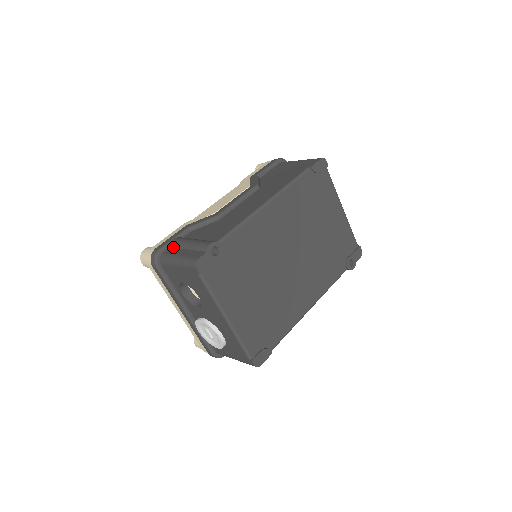
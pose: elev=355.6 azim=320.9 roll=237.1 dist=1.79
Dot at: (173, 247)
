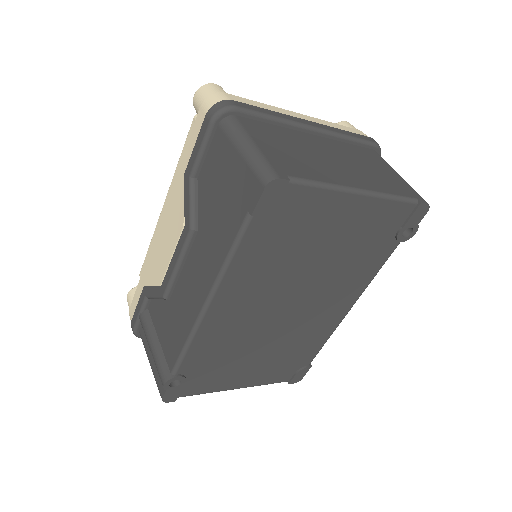
Dot at: occluded
